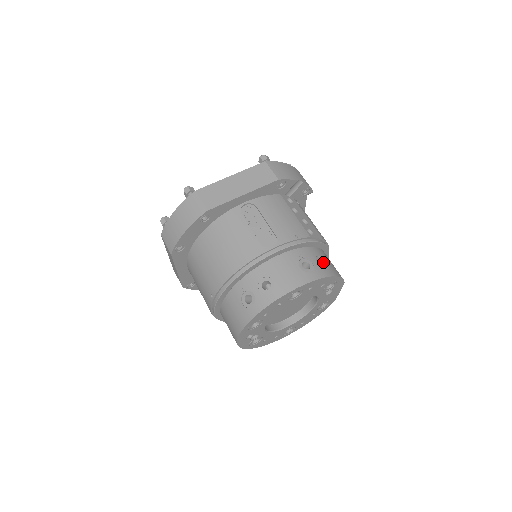
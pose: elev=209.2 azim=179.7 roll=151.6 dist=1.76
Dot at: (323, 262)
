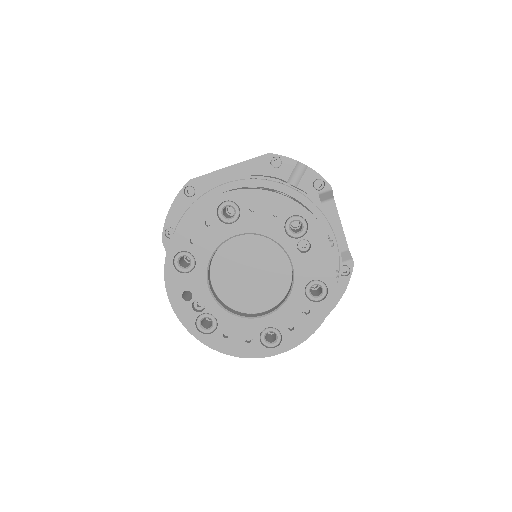
Dot at: occluded
